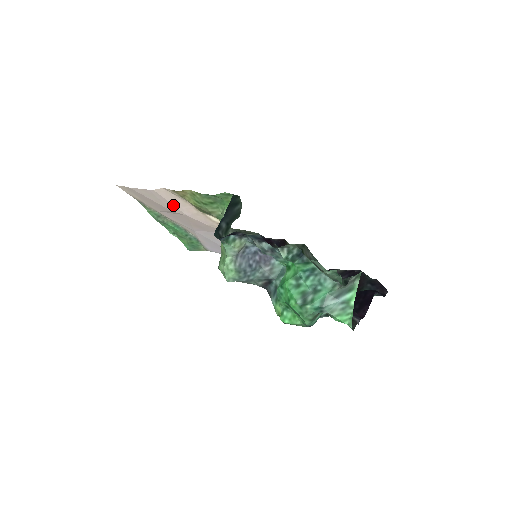
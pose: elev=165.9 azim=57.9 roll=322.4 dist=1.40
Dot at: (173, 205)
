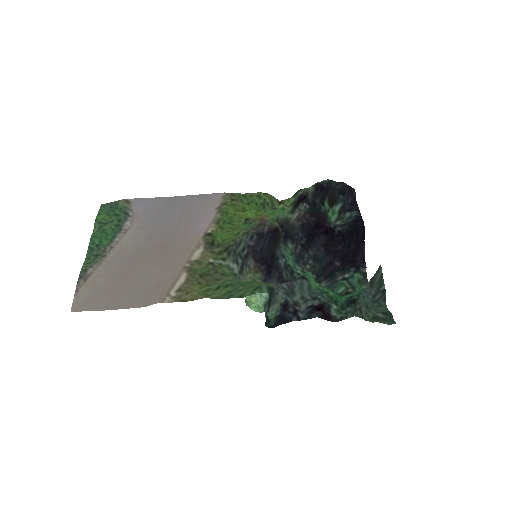
Dot at: (157, 284)
